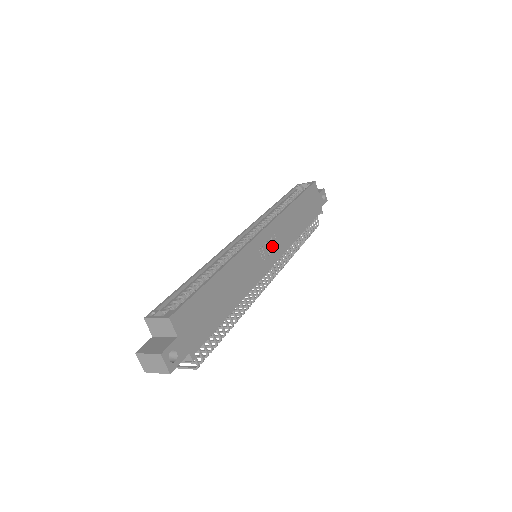
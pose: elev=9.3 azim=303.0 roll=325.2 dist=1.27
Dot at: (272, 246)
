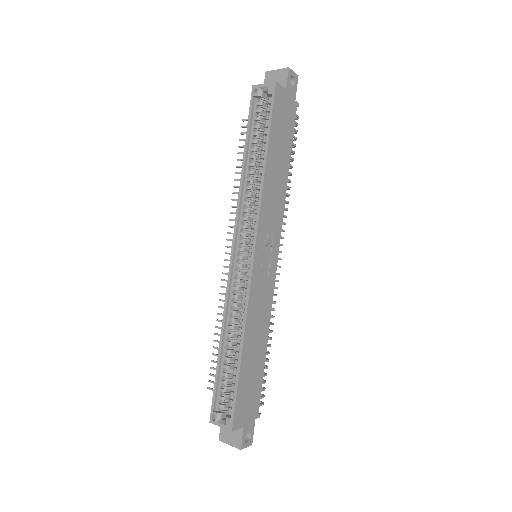
Dot at: (268, 246)
